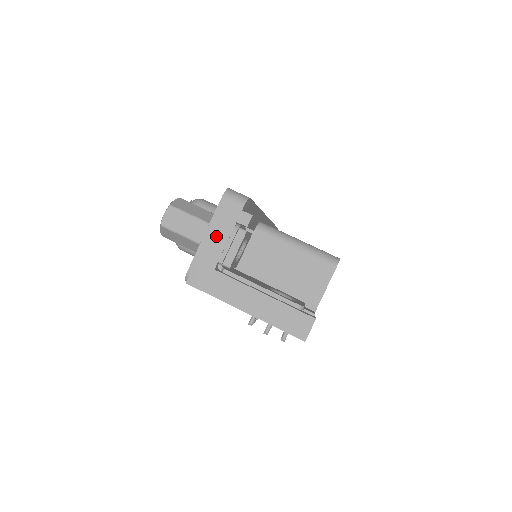
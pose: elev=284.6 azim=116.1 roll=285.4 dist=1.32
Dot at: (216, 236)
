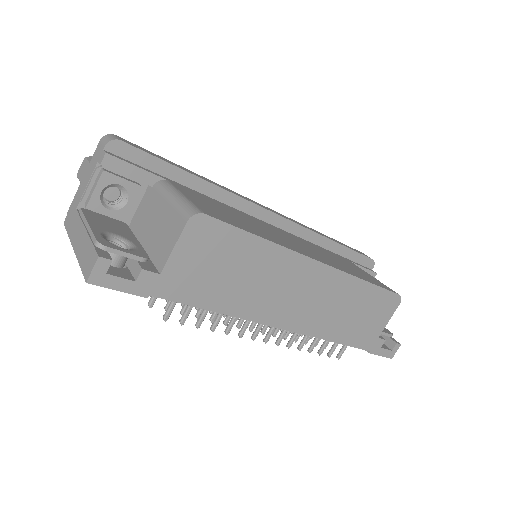
Dot at: (86, 177)
